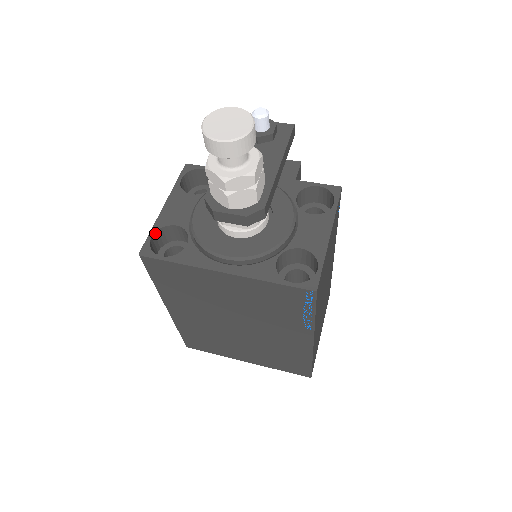
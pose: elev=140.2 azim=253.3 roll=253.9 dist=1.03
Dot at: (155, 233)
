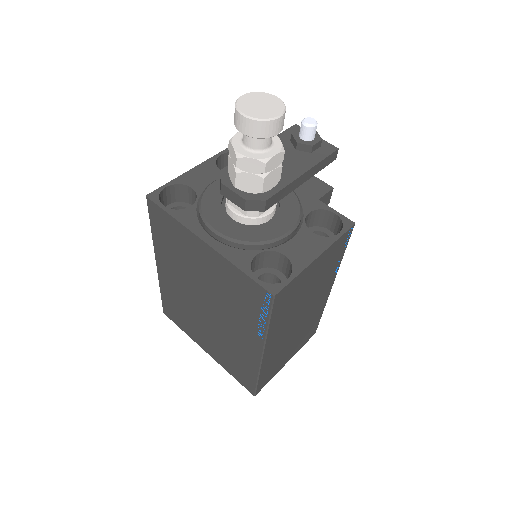
Dot at: (171, 186)
